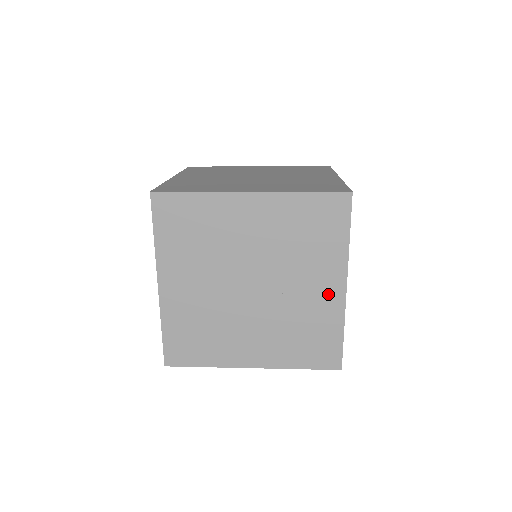
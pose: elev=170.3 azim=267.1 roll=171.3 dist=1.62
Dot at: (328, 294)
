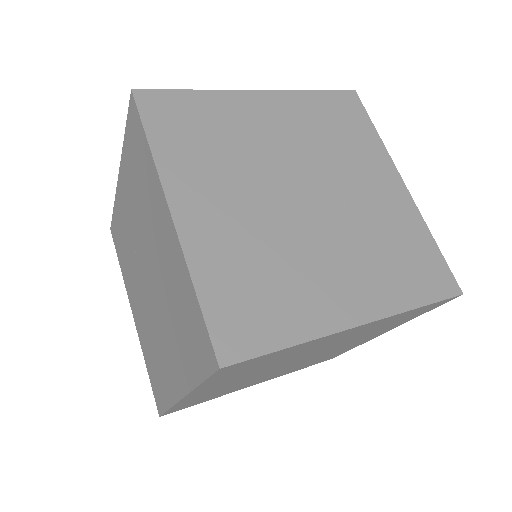
Dot at: (392, 194)
